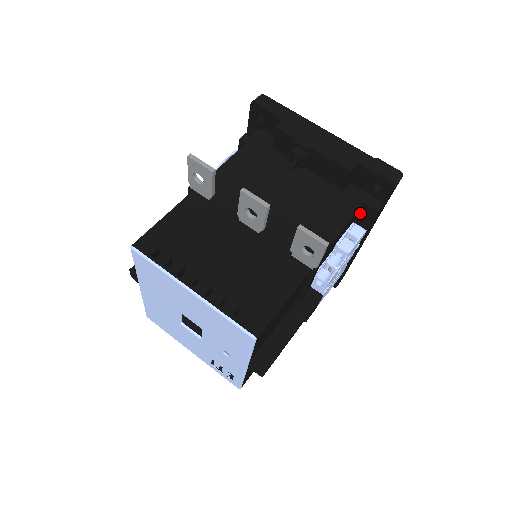
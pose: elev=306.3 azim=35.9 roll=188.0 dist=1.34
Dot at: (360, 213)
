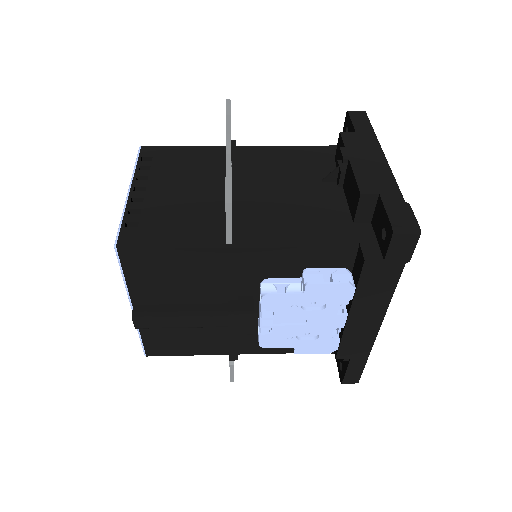
Dot at: (356, 259)
